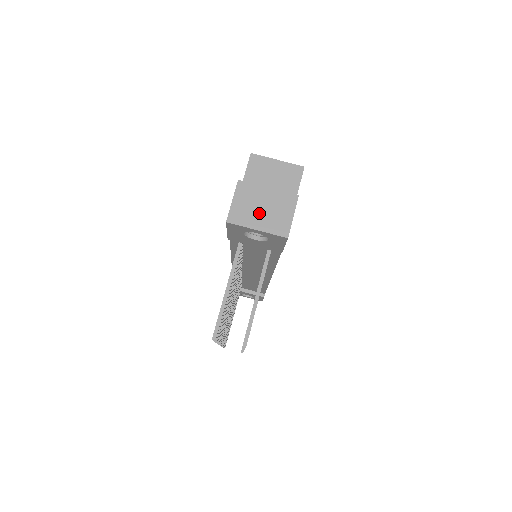
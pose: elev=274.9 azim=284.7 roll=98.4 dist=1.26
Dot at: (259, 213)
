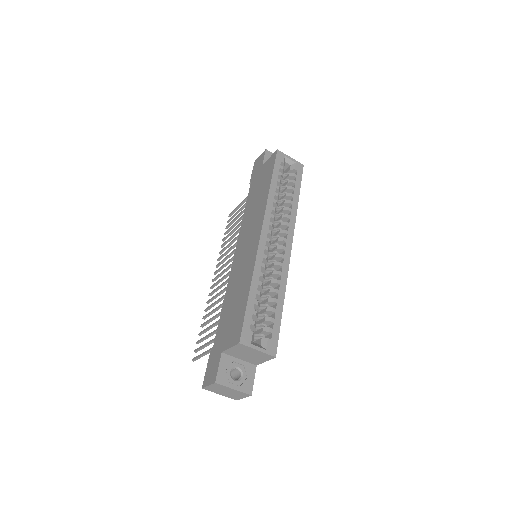
Dot at: (223, 392)
